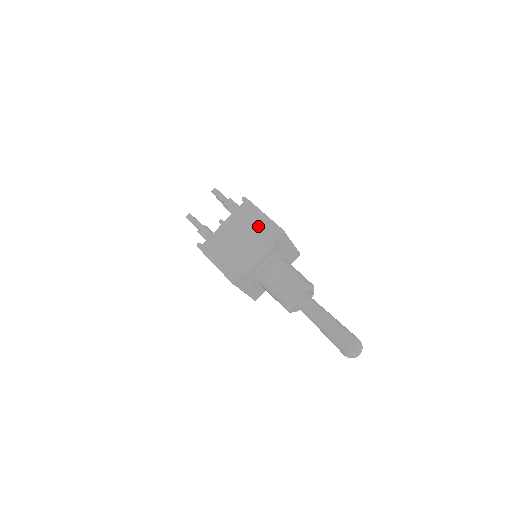
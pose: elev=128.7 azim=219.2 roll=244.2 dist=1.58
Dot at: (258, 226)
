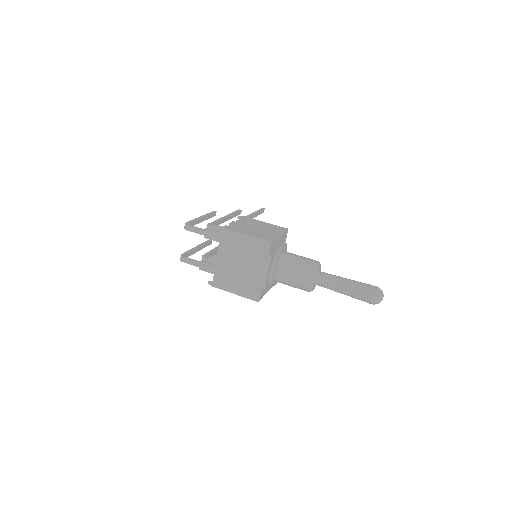
Dot at: (247, 248)
